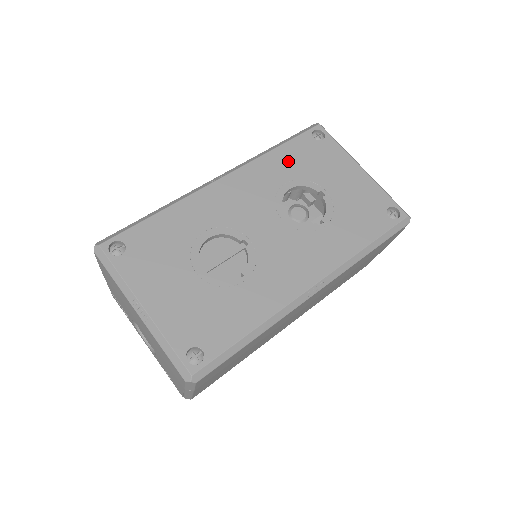
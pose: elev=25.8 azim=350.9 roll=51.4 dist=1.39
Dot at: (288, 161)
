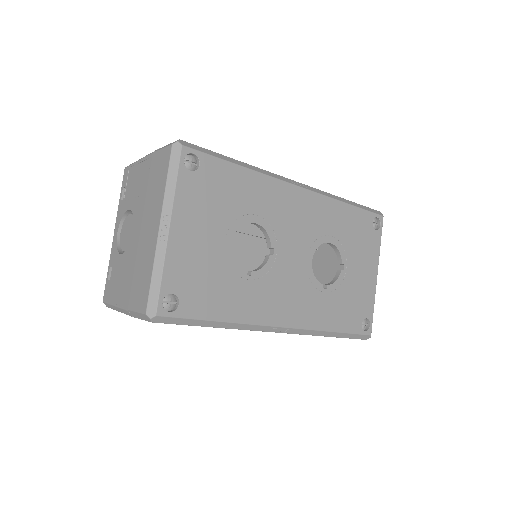
Dot at: (346, 222)
